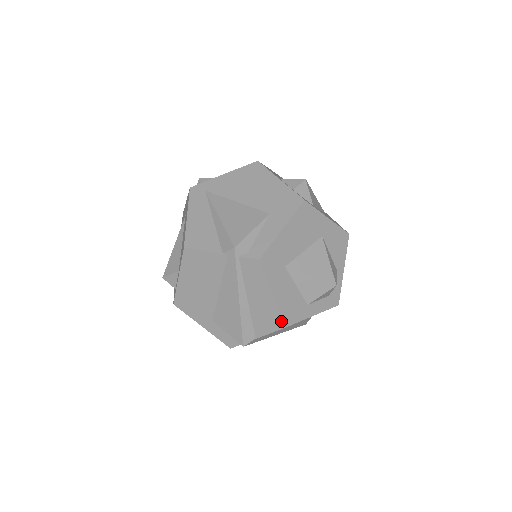
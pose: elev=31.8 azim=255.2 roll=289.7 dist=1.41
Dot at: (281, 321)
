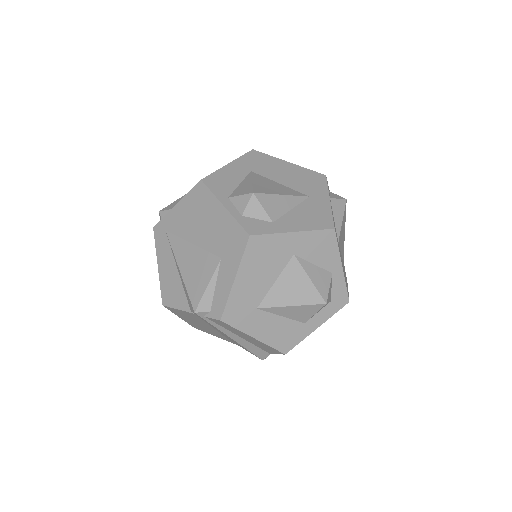
Dot at: (278, 351)
